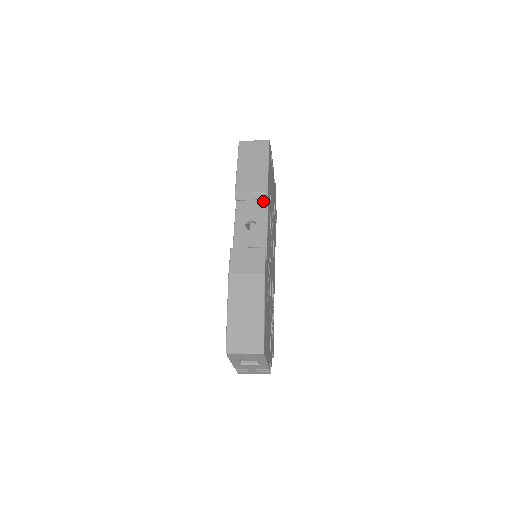
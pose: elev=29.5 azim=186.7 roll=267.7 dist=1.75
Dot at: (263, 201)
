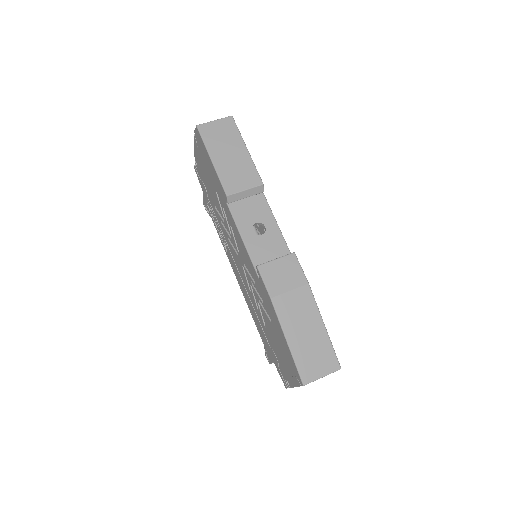
Dot at: (258, 195)
